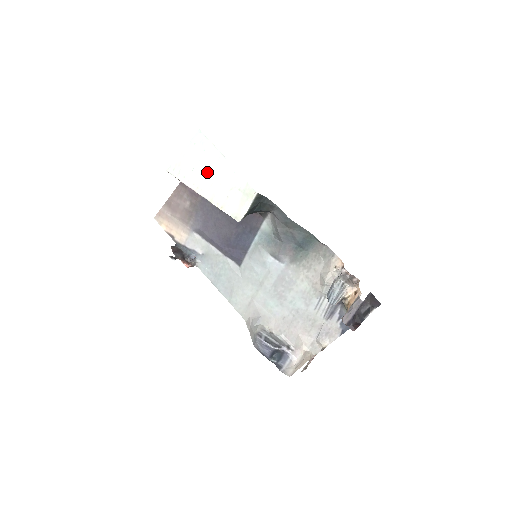
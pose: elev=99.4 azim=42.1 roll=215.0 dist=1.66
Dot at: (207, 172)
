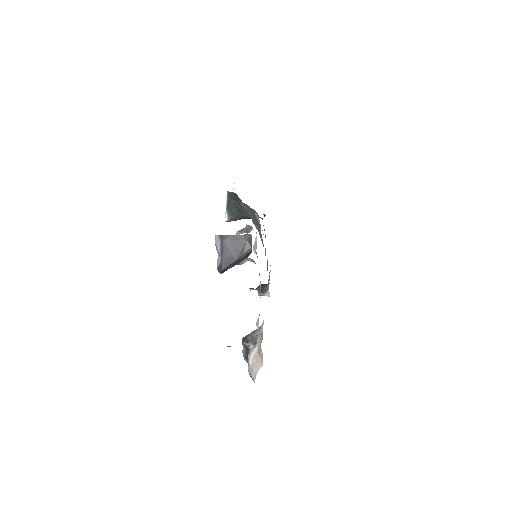
Dot at: occluded
